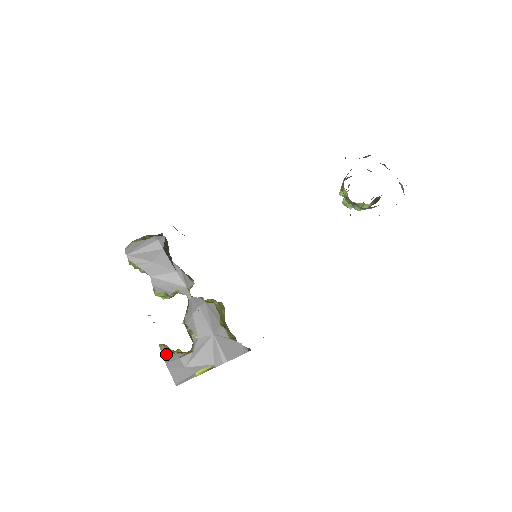
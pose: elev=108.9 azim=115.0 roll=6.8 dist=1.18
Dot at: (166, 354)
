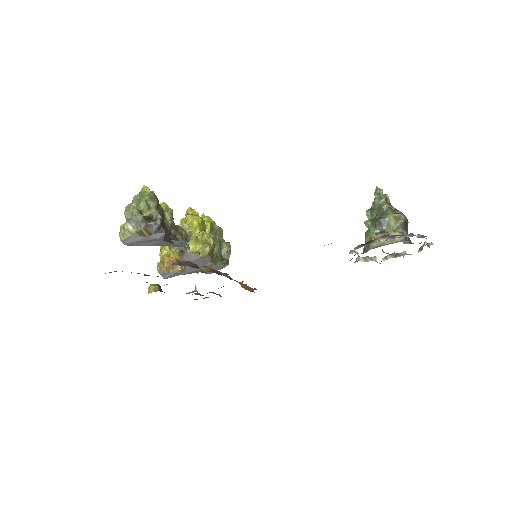
Dot at: (163, 274)
